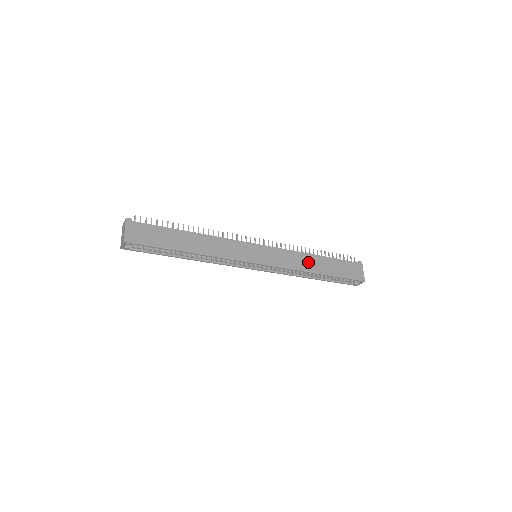
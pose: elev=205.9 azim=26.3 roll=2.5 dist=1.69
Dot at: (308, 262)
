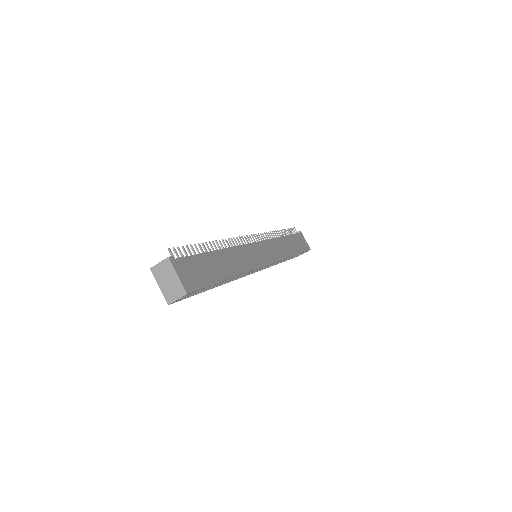
Dot at: (285, 246)
